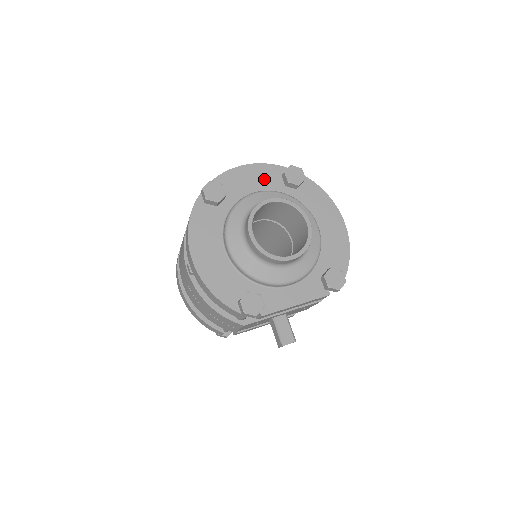
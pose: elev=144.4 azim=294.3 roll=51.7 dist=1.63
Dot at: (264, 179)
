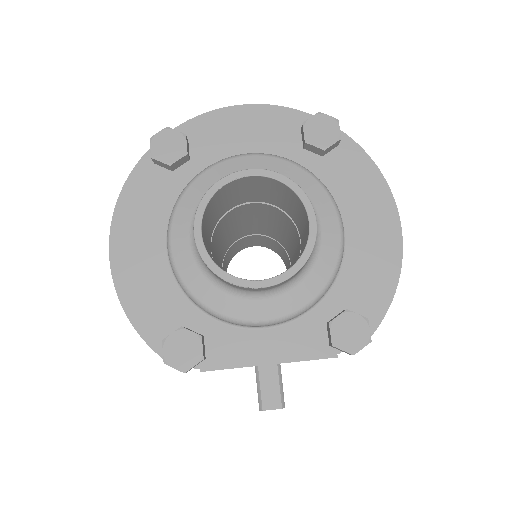
Dot at: (267, 133)
